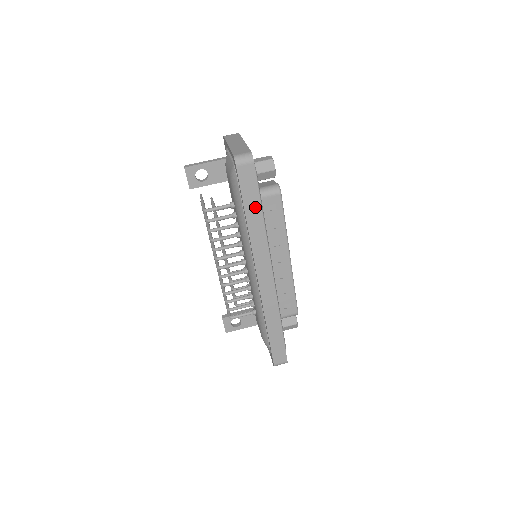
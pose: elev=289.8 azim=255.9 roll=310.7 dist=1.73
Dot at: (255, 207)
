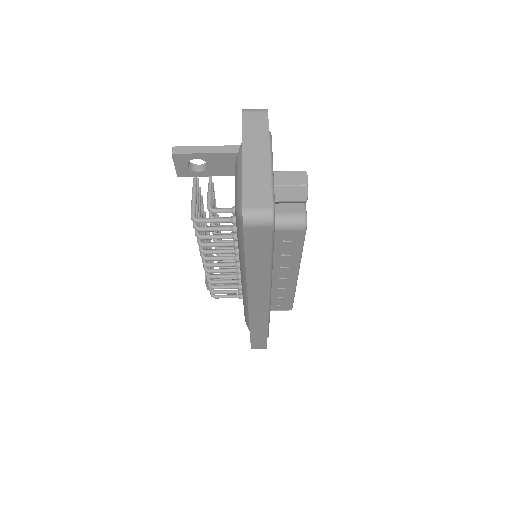
Dot at: (261, 261)
